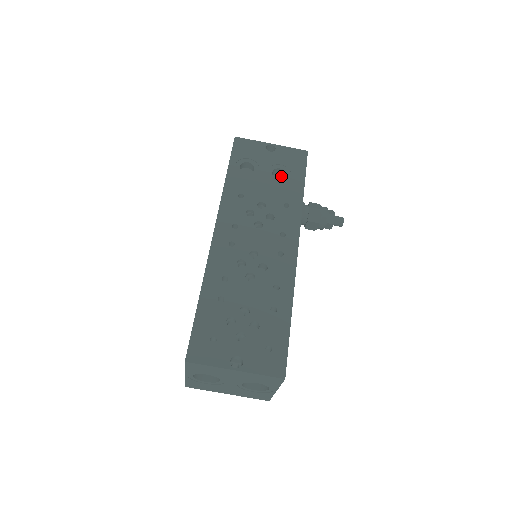
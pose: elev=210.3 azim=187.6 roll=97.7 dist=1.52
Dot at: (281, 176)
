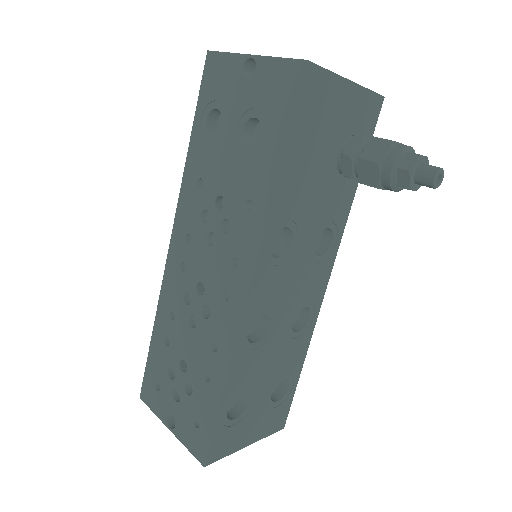
Dot at: occluded
